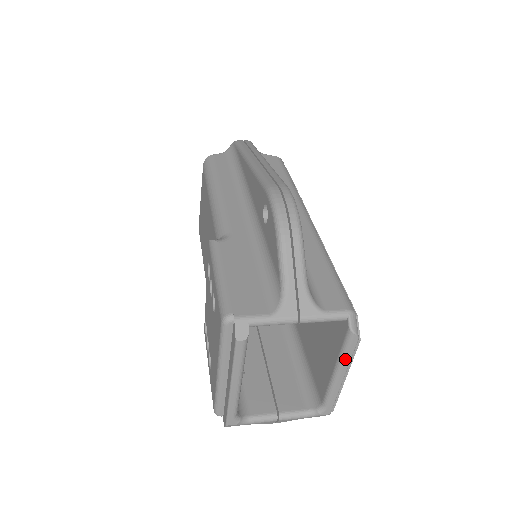
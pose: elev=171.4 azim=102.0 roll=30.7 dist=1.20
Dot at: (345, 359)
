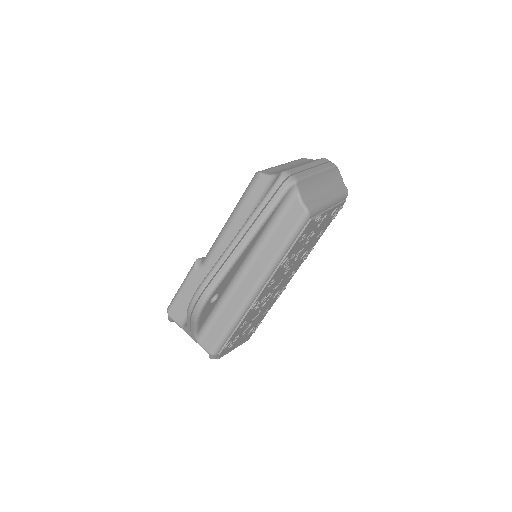
Dot at: occluded
